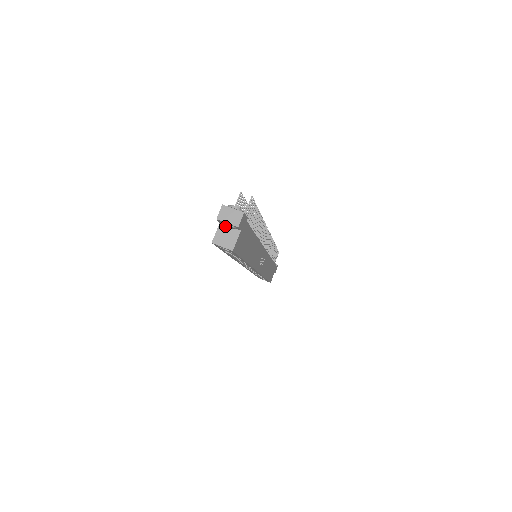
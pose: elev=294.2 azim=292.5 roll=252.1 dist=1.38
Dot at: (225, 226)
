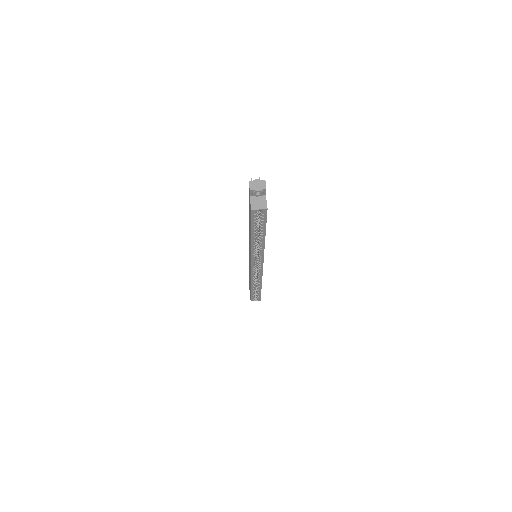
Dot at: (254, 197)
